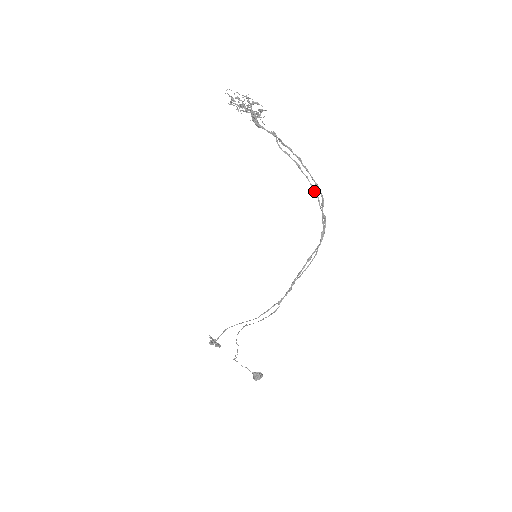
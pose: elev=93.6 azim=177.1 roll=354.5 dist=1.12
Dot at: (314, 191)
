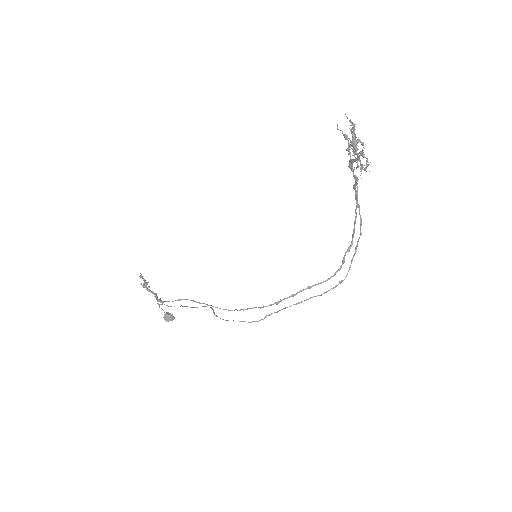
Dot at: (357, 246)
